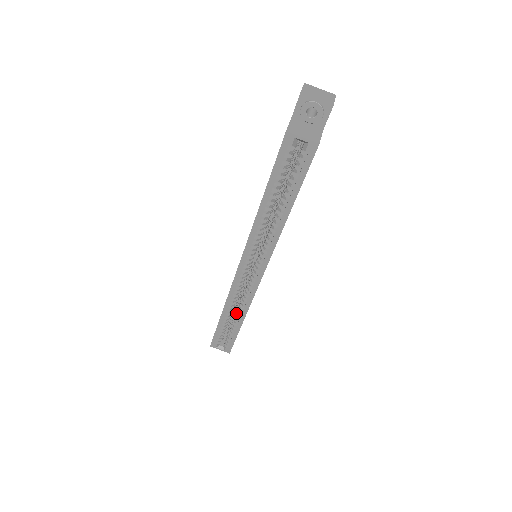
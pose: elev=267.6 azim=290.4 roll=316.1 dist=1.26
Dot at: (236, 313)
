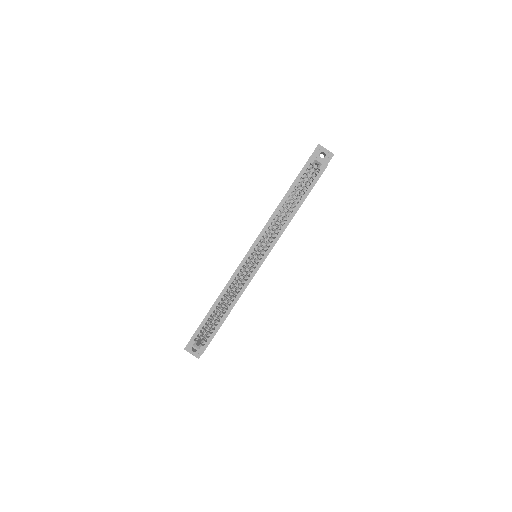
Dot at: (226, 304)
